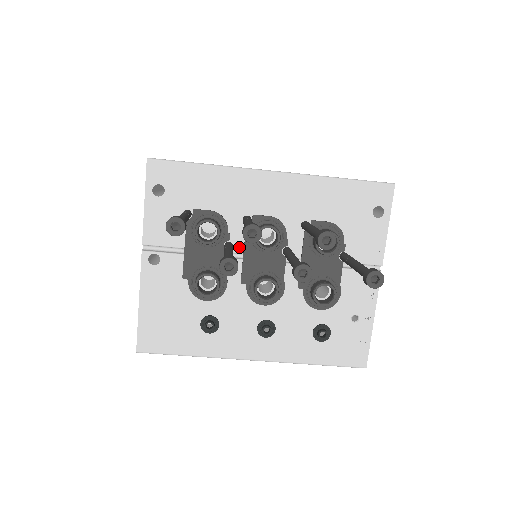
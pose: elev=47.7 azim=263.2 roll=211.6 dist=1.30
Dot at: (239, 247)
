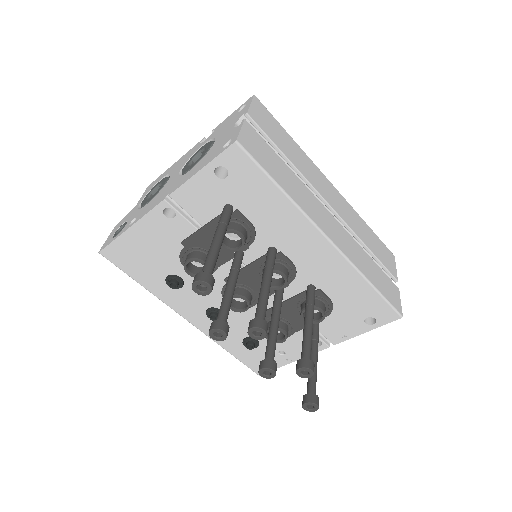
Dot at: (247, 260)
